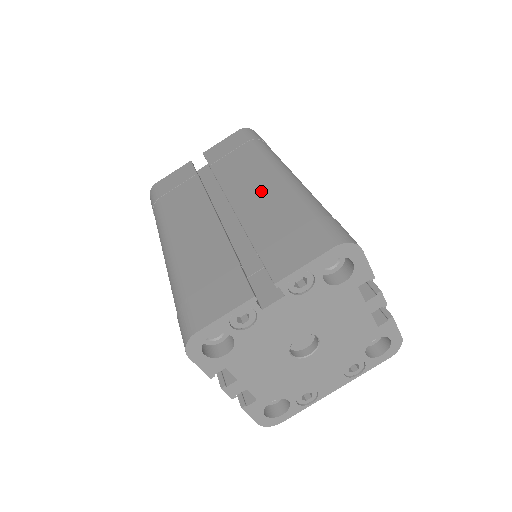
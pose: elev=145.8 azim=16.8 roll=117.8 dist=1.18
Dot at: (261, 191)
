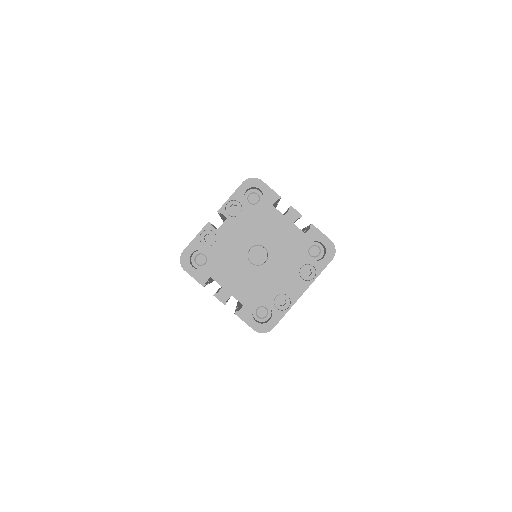
Dot at: occluded
